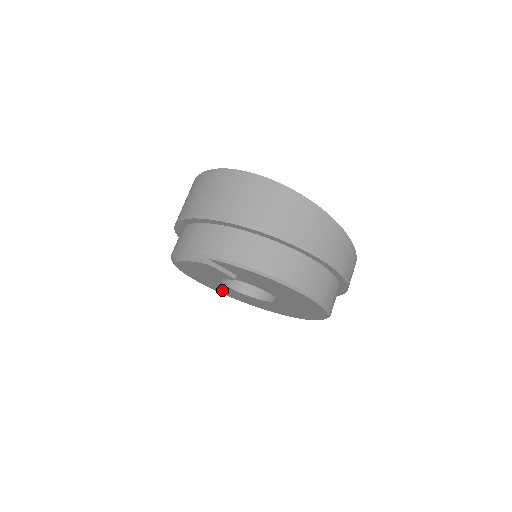
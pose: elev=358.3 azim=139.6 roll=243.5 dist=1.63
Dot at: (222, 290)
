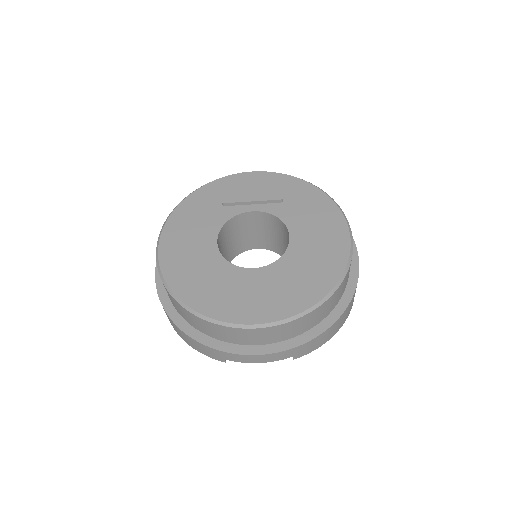
Dot at: (181, 254)
